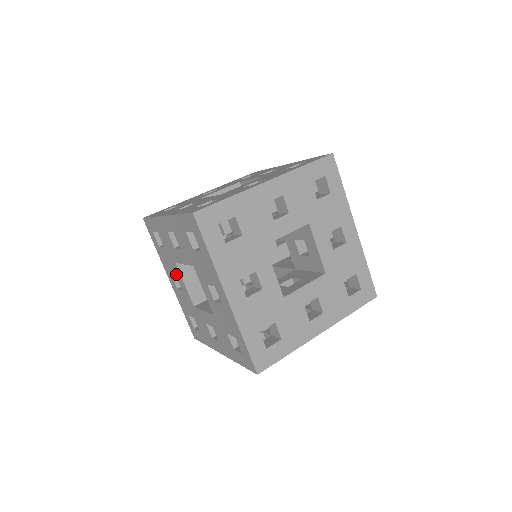
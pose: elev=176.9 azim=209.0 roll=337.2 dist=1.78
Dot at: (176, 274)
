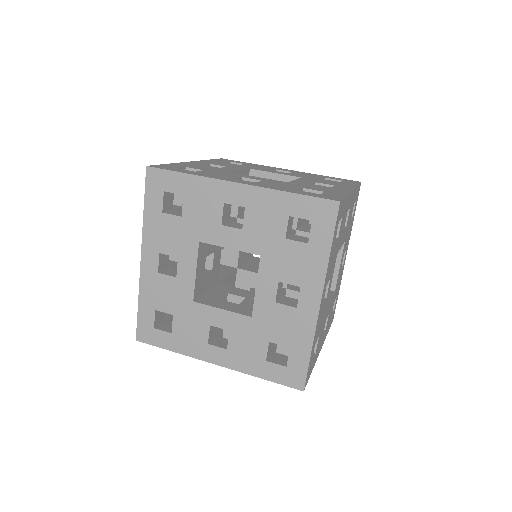
Dot at: (181, 255)
